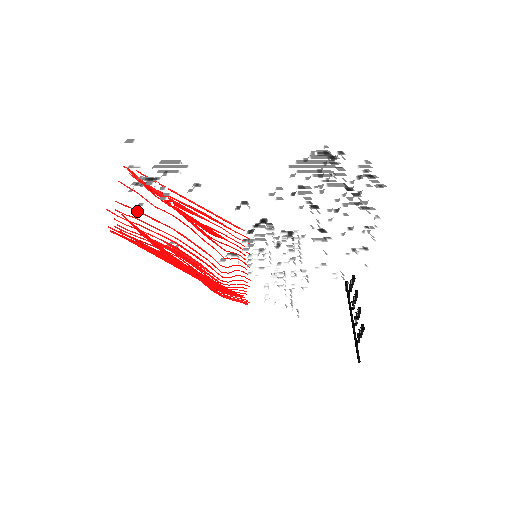
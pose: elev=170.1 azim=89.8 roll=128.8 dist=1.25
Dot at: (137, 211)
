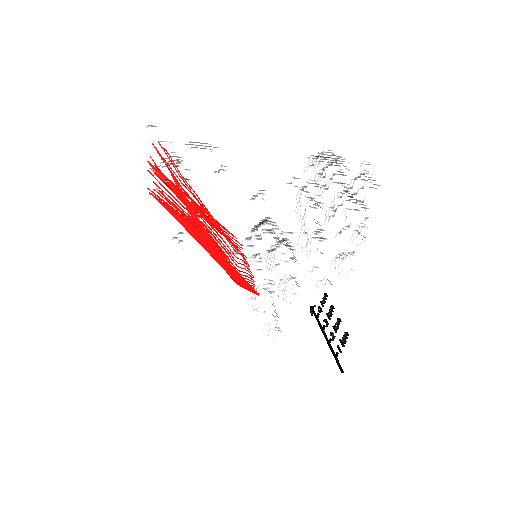
Dot at: (170, 181)
